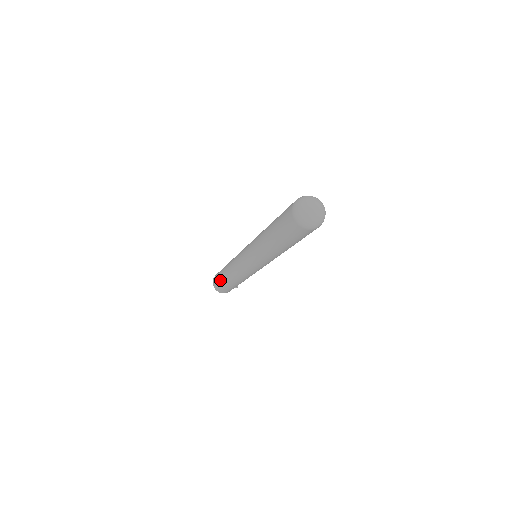
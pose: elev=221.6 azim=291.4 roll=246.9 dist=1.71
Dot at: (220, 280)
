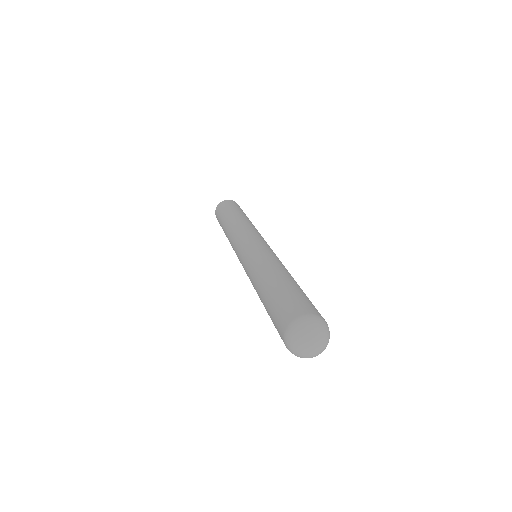
Dot at: occluded
